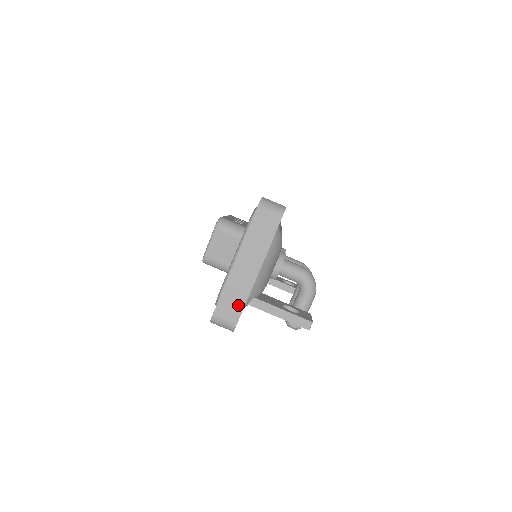
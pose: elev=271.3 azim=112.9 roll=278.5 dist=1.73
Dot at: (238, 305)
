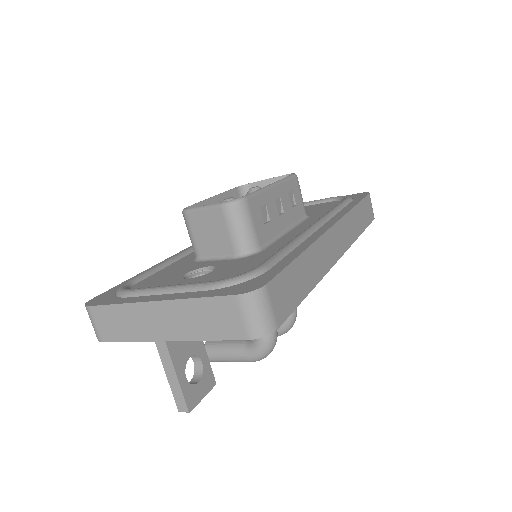
Dot at: (119, 333)
